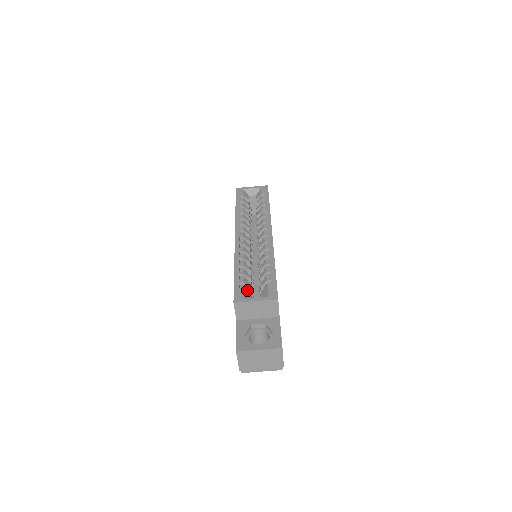
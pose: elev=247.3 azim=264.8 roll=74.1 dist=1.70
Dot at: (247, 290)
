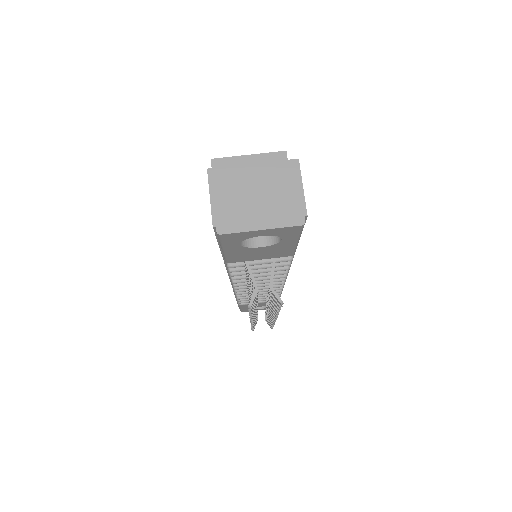
Dot at: occluded
